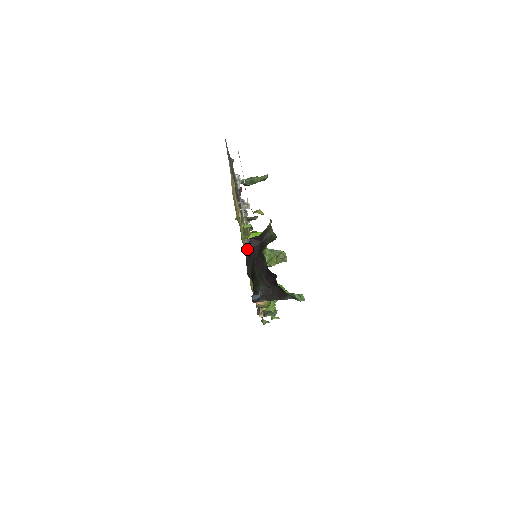
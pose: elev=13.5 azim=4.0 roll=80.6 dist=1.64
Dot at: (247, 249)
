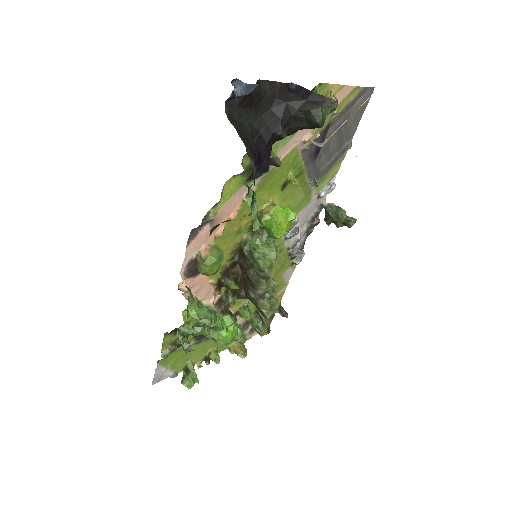
Dot at: (288, 85)
